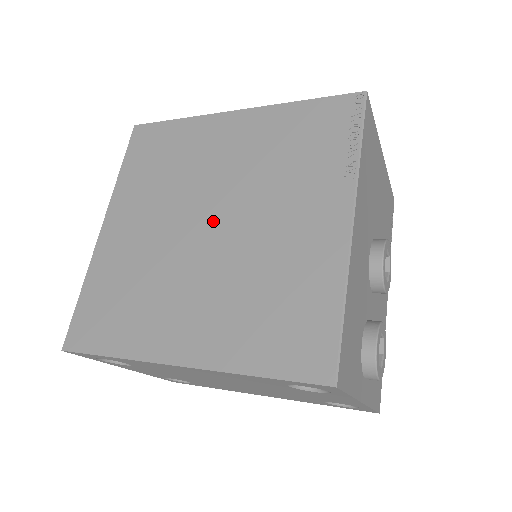
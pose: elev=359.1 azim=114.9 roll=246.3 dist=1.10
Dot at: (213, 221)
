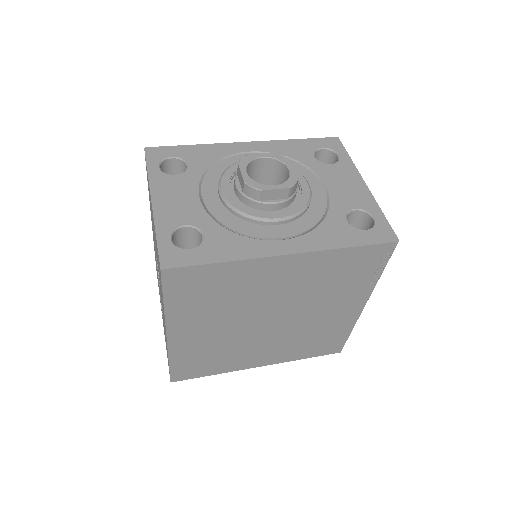
Dot at: (274, 319)
